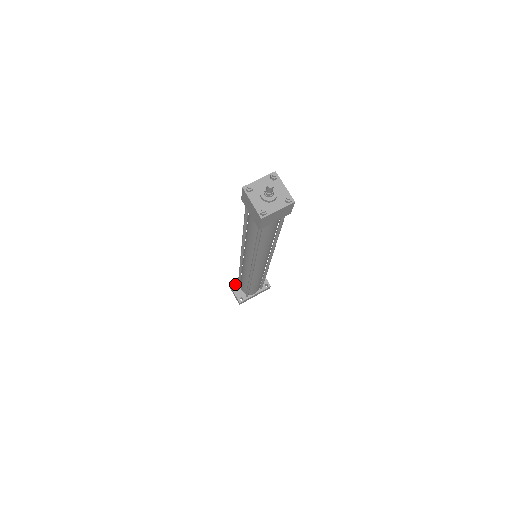
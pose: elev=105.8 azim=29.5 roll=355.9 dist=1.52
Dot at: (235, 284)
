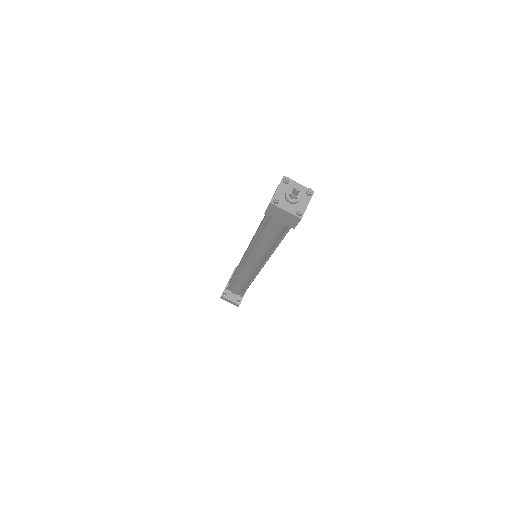
Dot at: (225, 292)
